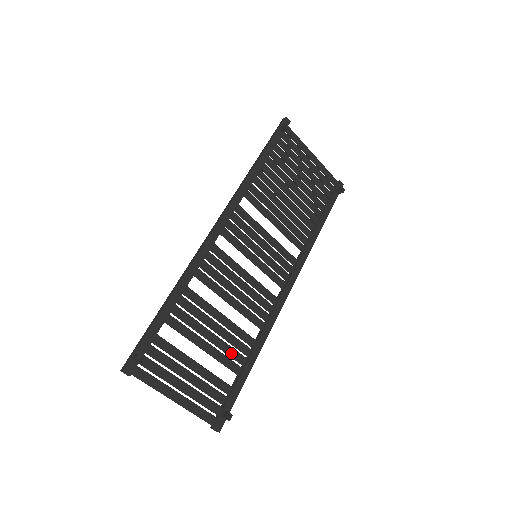
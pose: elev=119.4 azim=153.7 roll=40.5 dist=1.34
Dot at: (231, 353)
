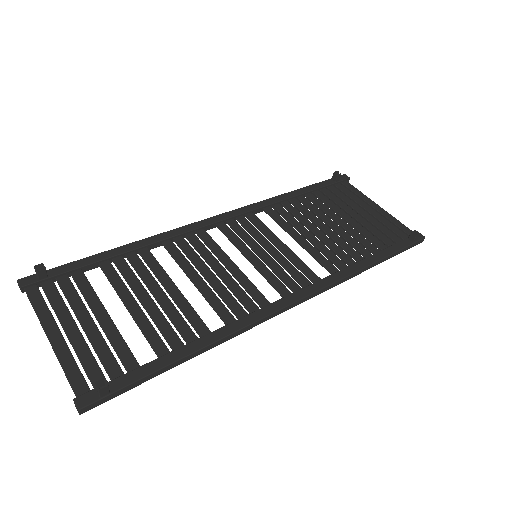
Dot at: (164, 328)
